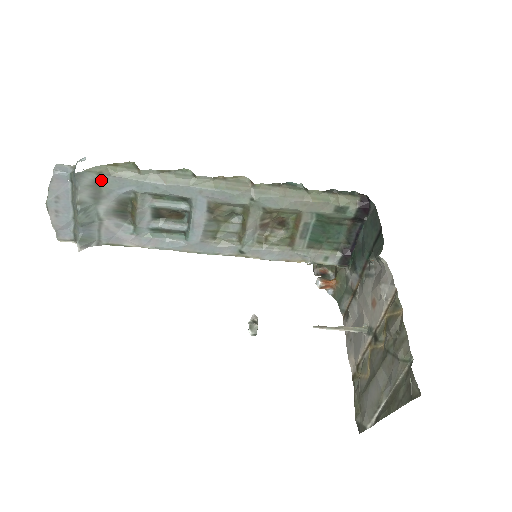
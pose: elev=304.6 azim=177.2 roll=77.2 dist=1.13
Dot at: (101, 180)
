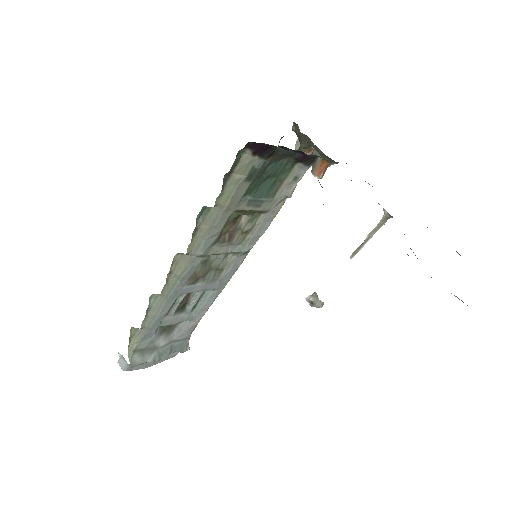
Dot at: (140, 349)
